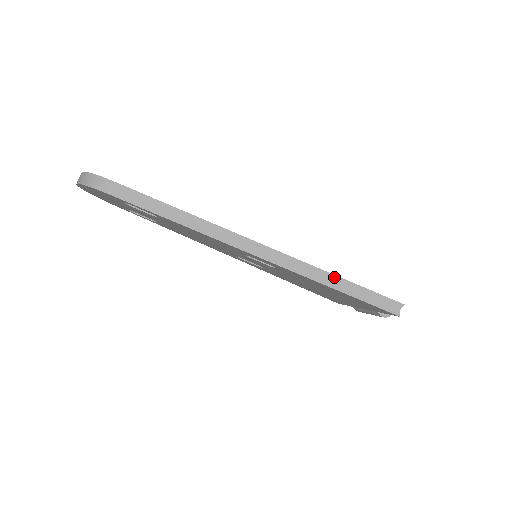
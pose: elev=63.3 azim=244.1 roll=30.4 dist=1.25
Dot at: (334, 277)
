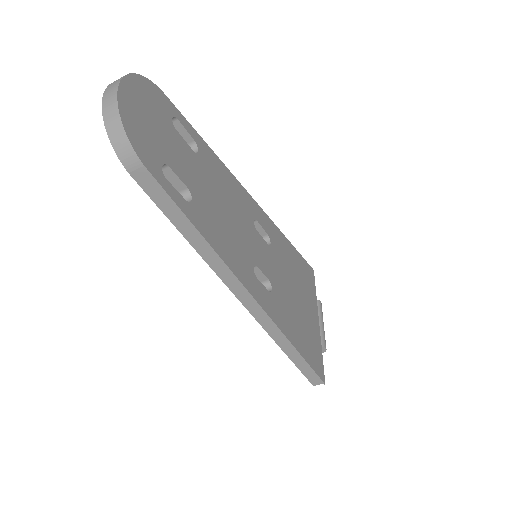
Dot at: (293, 348)
